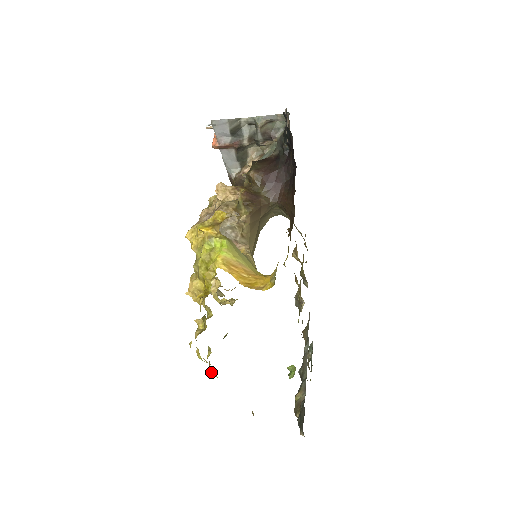
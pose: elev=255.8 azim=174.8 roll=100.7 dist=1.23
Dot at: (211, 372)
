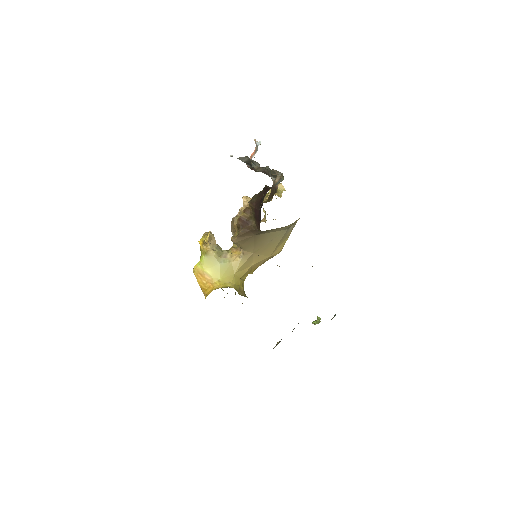
Dot at: occluded
